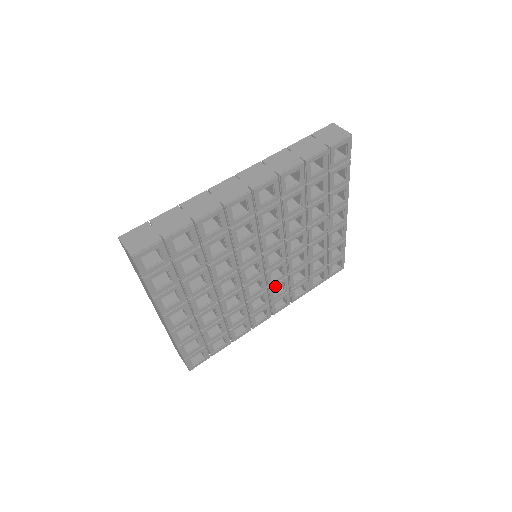
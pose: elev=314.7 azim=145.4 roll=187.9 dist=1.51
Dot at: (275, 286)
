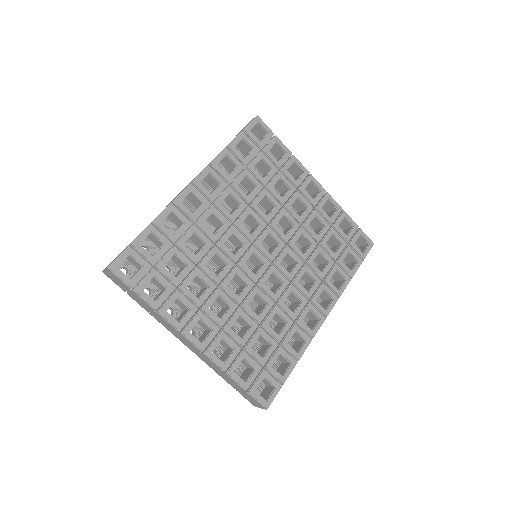
Dot at: (298, 278)
